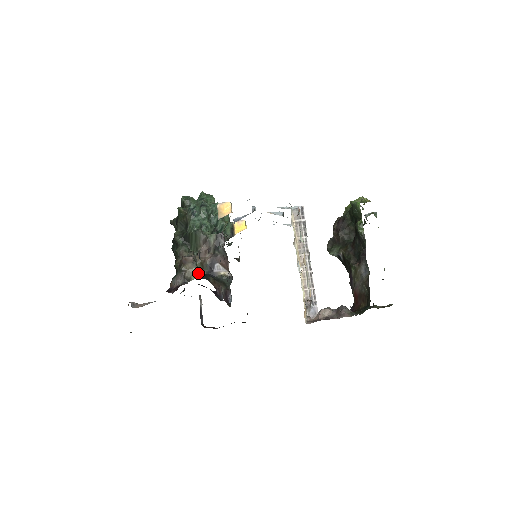
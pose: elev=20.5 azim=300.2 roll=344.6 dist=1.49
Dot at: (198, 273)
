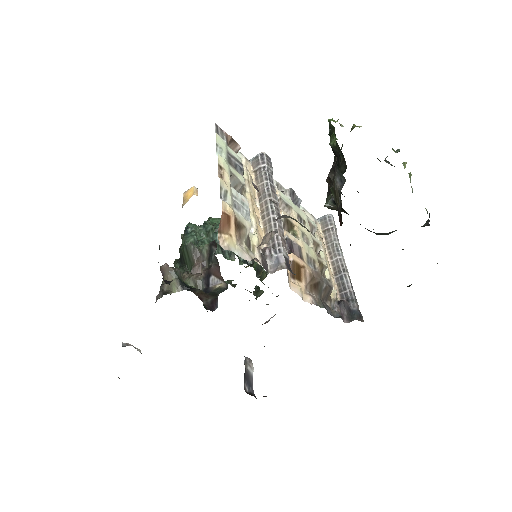
Dot at: (179, 284)
